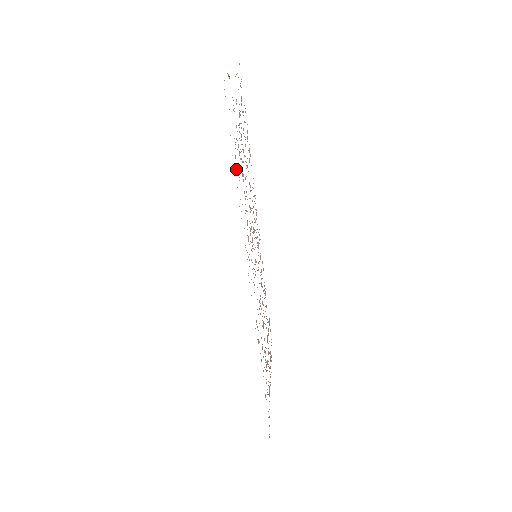
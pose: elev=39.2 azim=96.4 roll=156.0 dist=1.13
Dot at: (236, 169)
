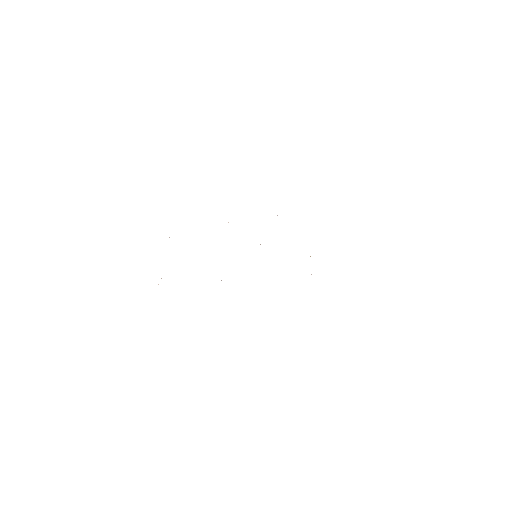
Dot at: occluded
